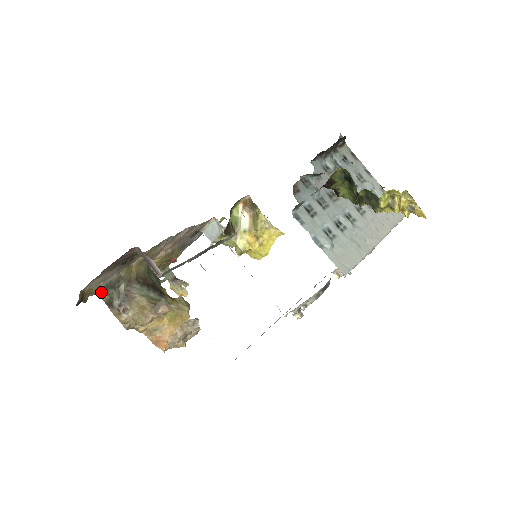
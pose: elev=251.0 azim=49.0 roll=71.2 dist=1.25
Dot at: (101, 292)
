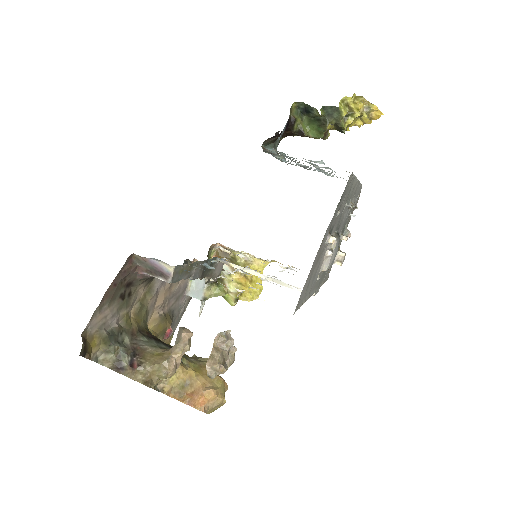
Dot at: (103, 354)
